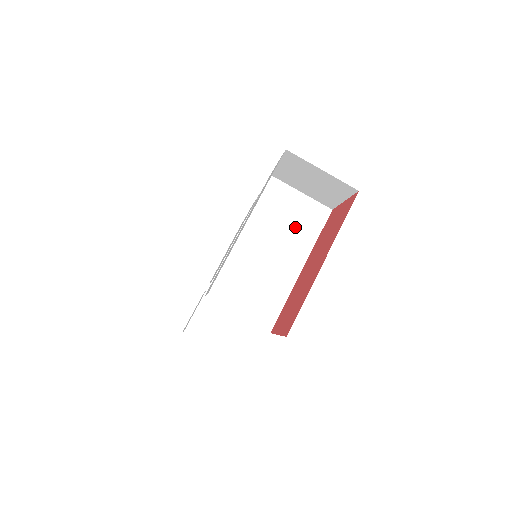
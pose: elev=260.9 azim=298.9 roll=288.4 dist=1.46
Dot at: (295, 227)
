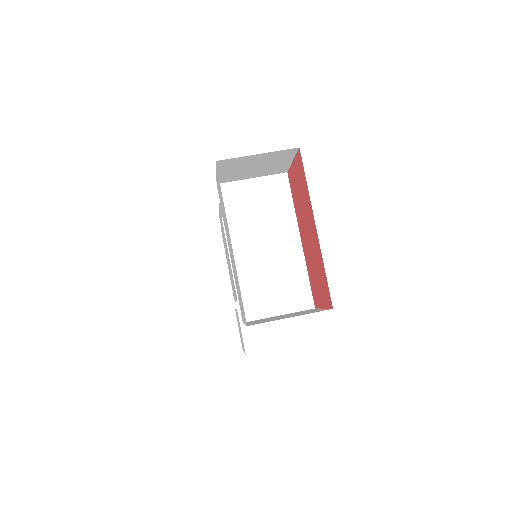
Dot at: (269, 210)
